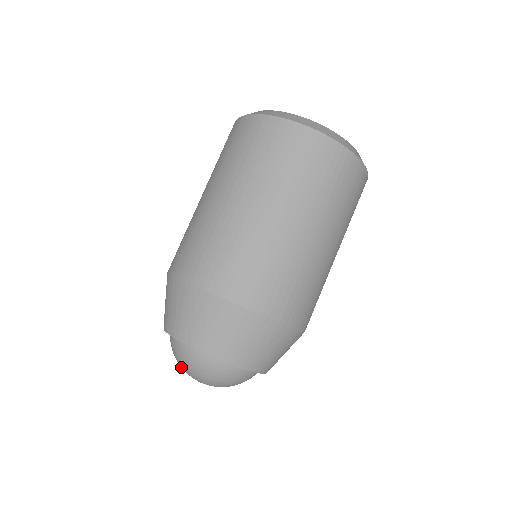
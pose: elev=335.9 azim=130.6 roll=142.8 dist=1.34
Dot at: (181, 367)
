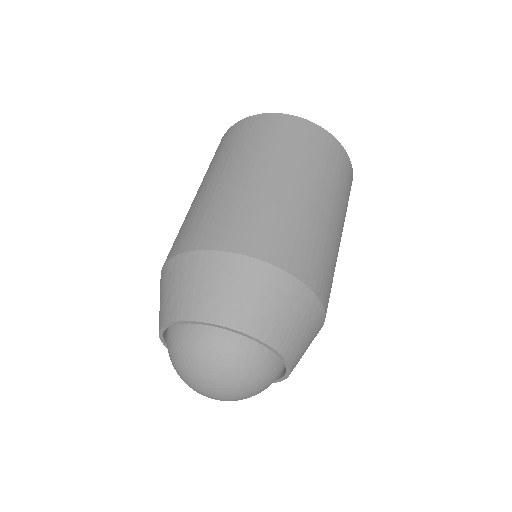
Dot at: (189, 371)
